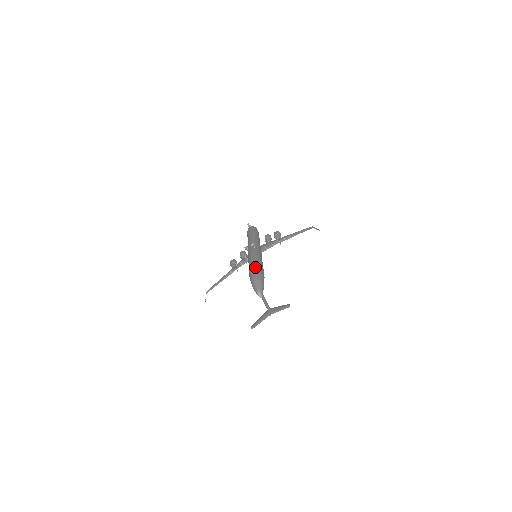
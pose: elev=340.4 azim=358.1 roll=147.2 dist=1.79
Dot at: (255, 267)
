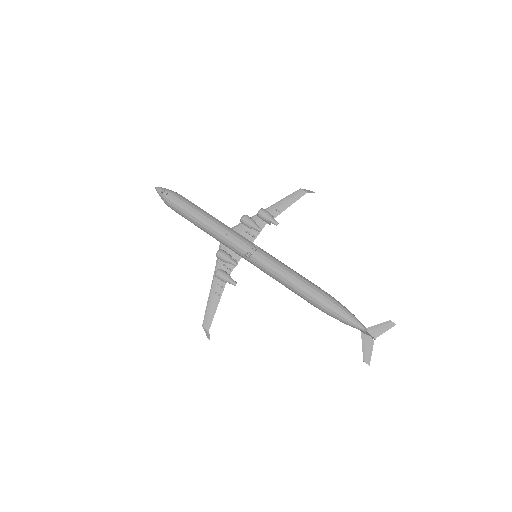
Dot at: (319, 292)
